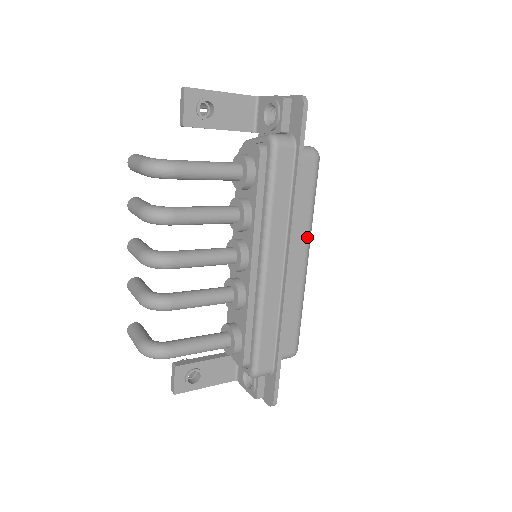
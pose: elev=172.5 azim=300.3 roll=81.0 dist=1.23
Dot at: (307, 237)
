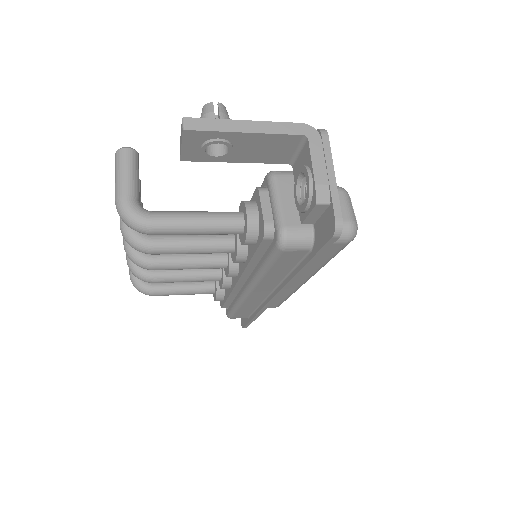
Dot at: (311, 274)
